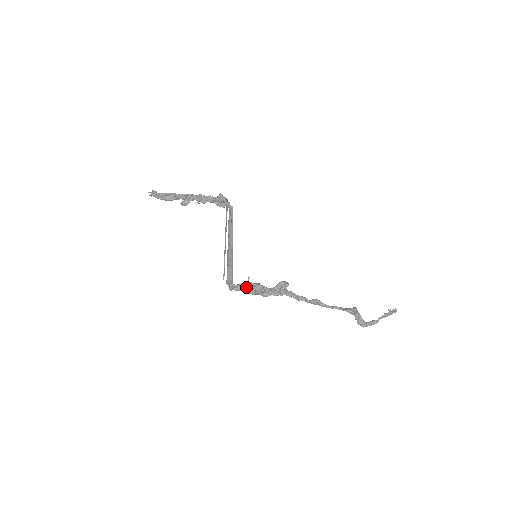
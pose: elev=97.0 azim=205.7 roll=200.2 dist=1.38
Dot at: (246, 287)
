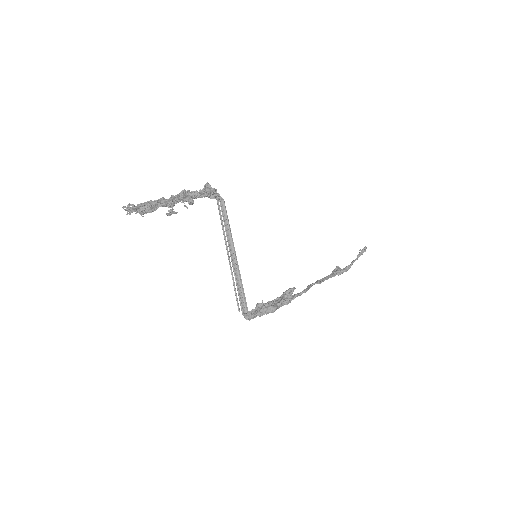
Dot at: (262, 313)
